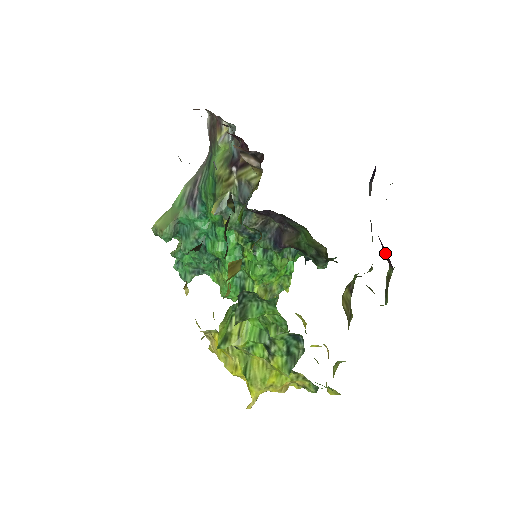
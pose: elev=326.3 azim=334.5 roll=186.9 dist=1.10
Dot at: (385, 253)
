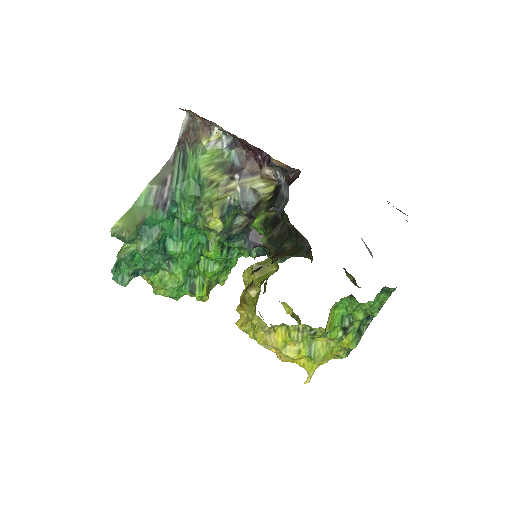
Dot at: (369, 251)
